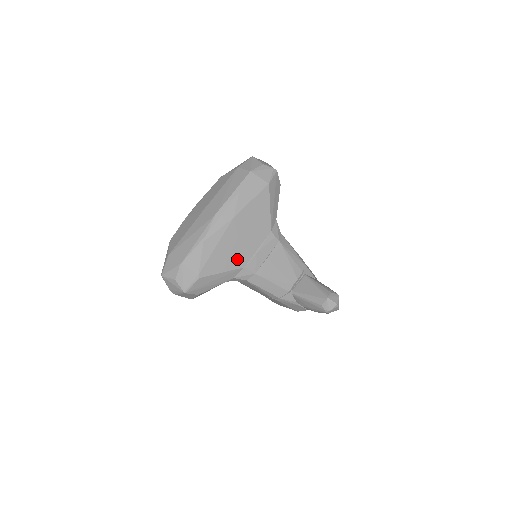
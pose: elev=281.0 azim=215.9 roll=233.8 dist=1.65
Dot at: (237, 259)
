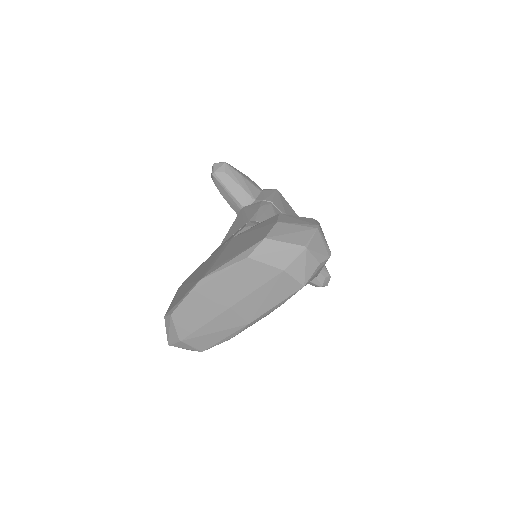
Dot at: occluded
